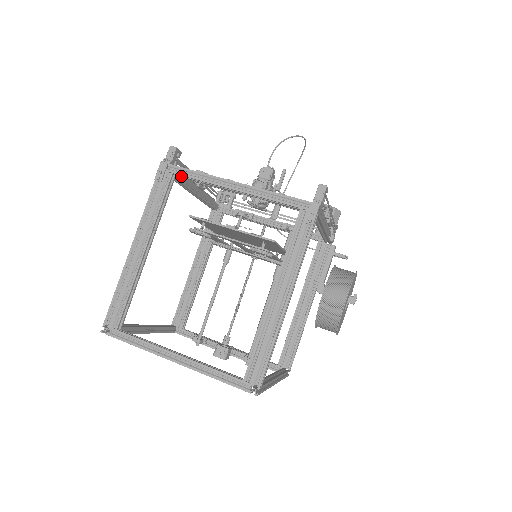
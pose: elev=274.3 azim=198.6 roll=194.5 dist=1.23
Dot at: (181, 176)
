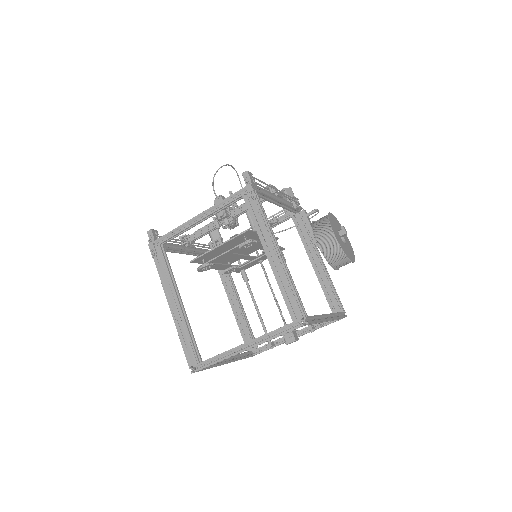
Dot at: (166, 242)
